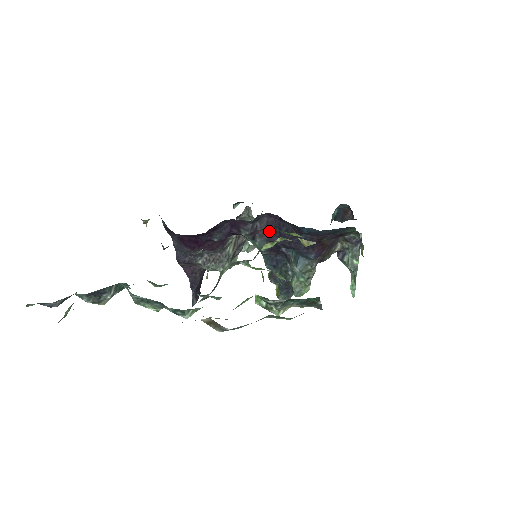
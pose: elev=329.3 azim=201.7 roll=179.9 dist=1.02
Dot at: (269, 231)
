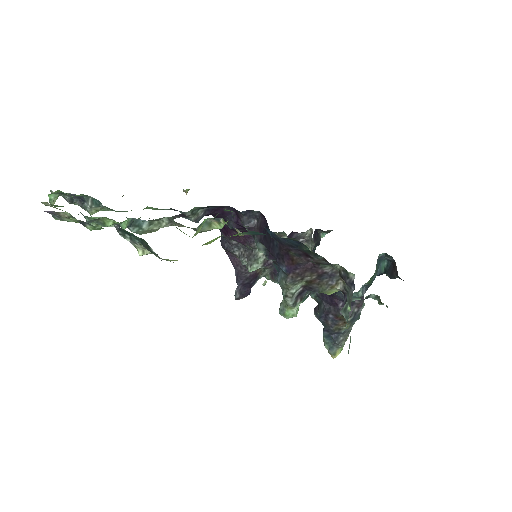
Dot at: (261, 231)
